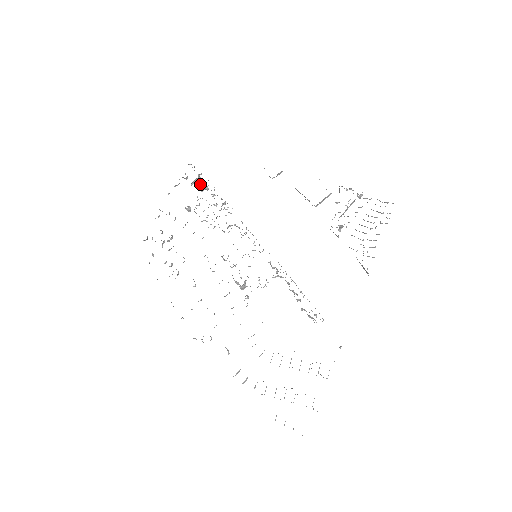
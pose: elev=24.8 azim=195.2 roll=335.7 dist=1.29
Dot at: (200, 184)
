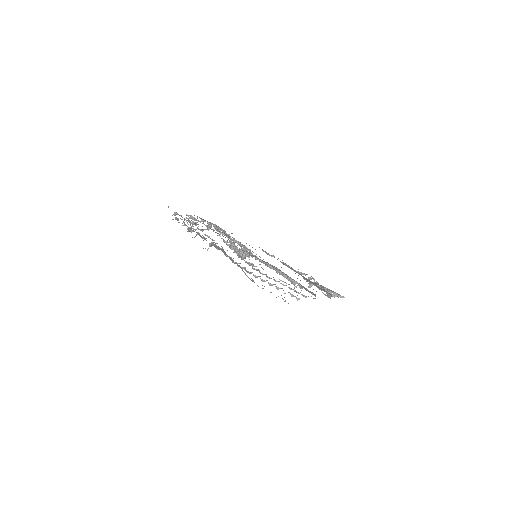
Dot at: (219, 230)
